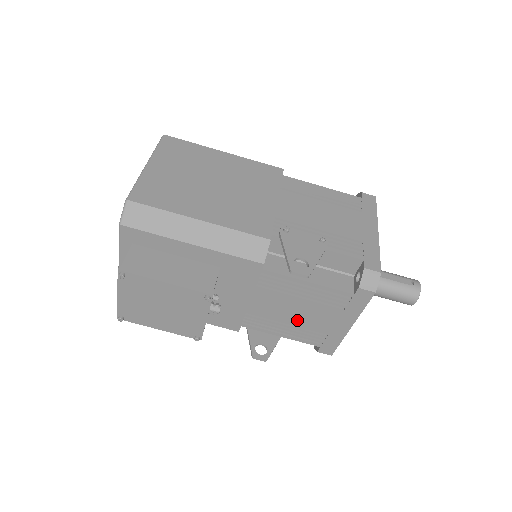
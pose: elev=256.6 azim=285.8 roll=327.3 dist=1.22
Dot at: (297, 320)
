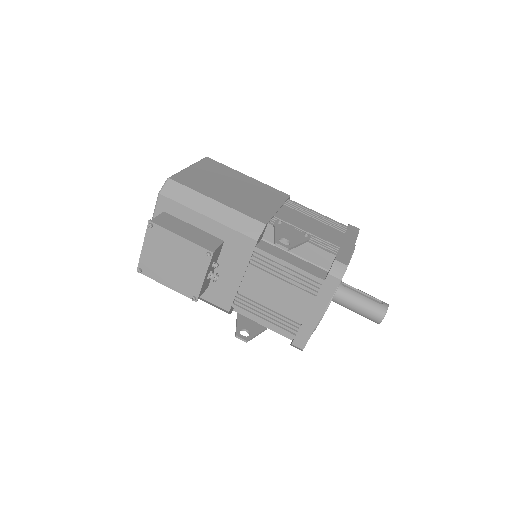
Dot at: (278, 304)
